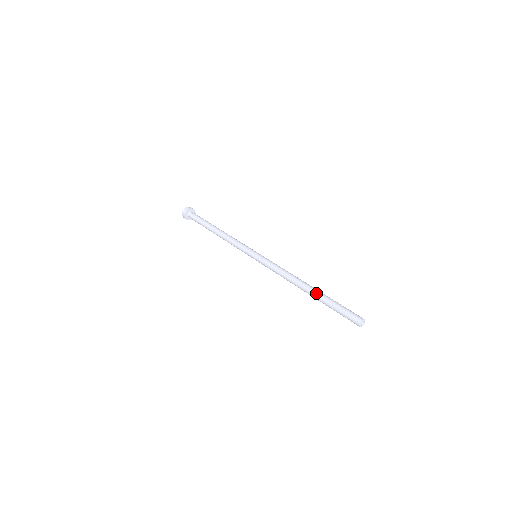
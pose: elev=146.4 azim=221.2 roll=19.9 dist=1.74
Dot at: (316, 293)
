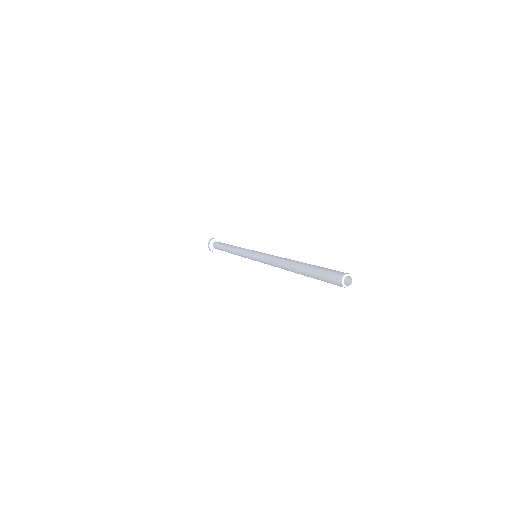
Dot at: (306, 263)
